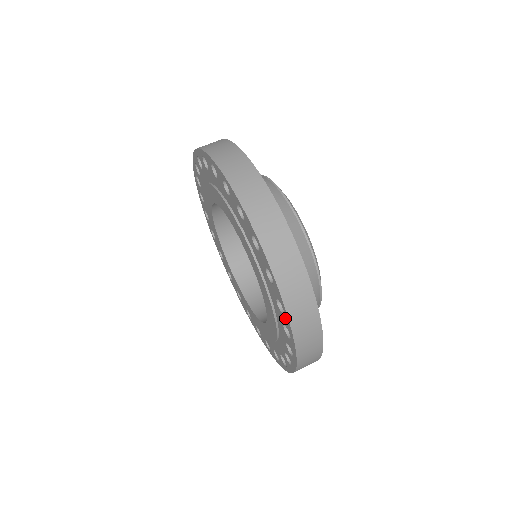
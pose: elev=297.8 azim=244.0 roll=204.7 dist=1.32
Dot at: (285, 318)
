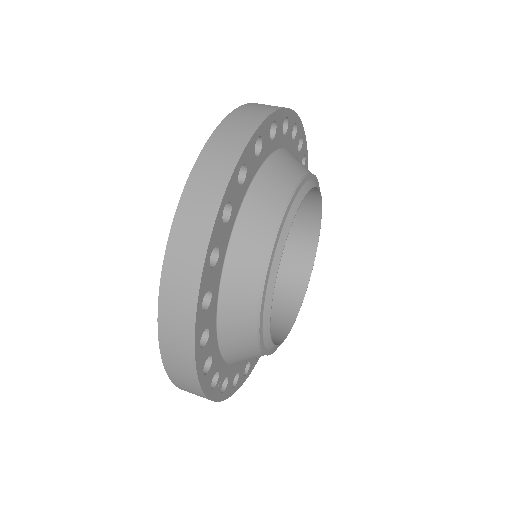
Dot at: occluded
